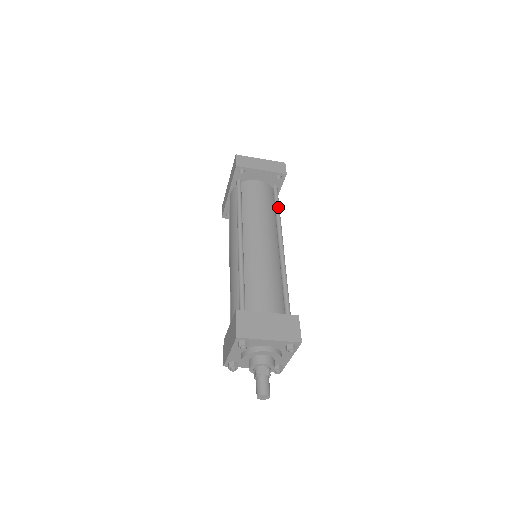
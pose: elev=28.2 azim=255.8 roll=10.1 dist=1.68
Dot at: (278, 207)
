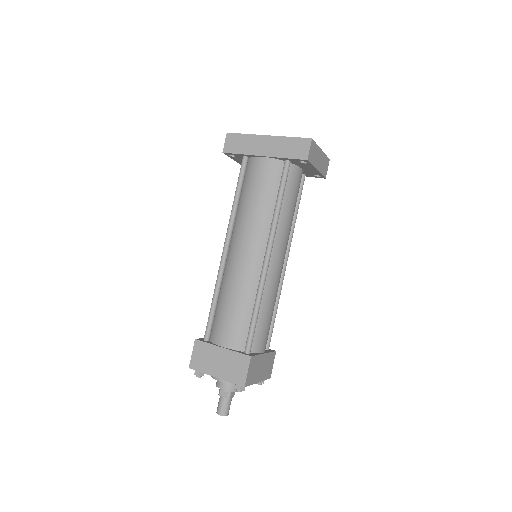
Dot at: occluded
